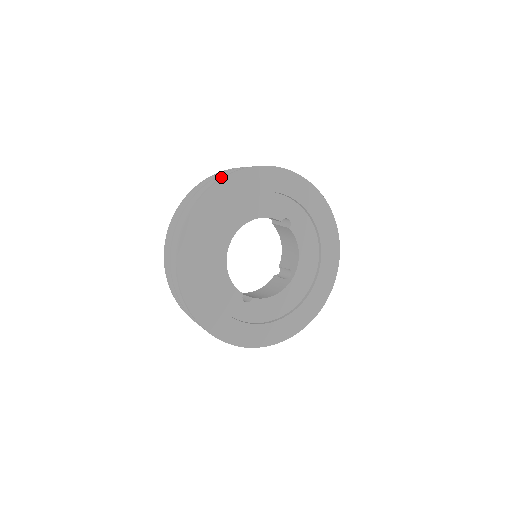
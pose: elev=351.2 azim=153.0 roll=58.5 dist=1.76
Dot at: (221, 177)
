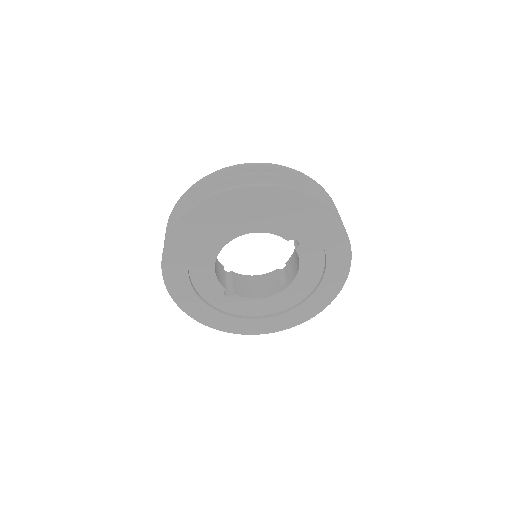
Dot at: (238, 179)
